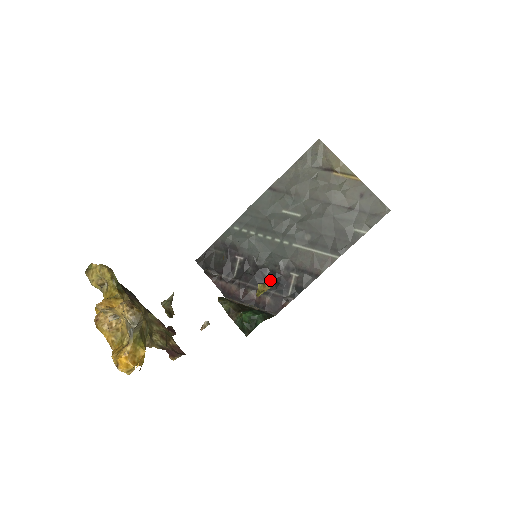
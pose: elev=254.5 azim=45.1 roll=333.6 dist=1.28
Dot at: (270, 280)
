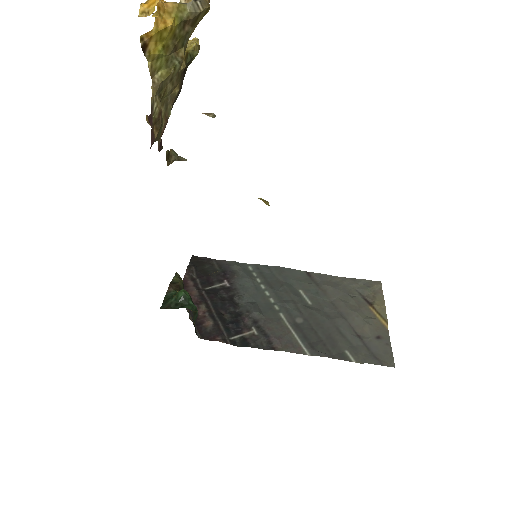
Dot at: (230, 315)
